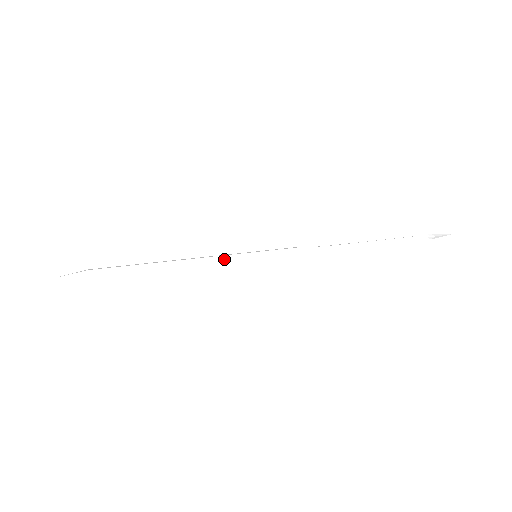
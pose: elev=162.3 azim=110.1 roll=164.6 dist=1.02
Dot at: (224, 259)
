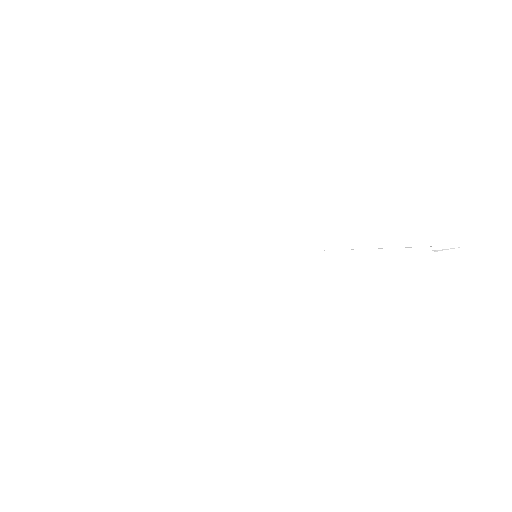
Dot at: (229, 255)
